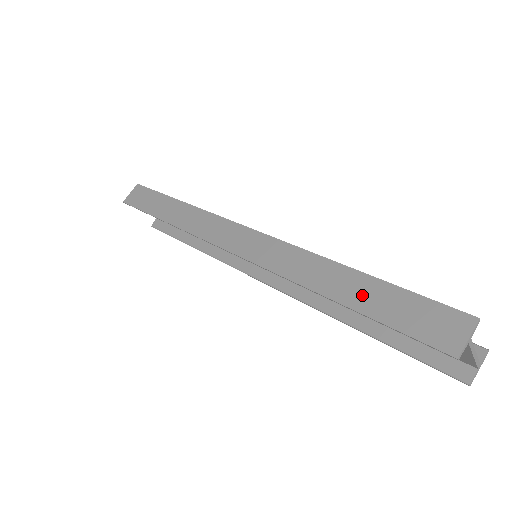
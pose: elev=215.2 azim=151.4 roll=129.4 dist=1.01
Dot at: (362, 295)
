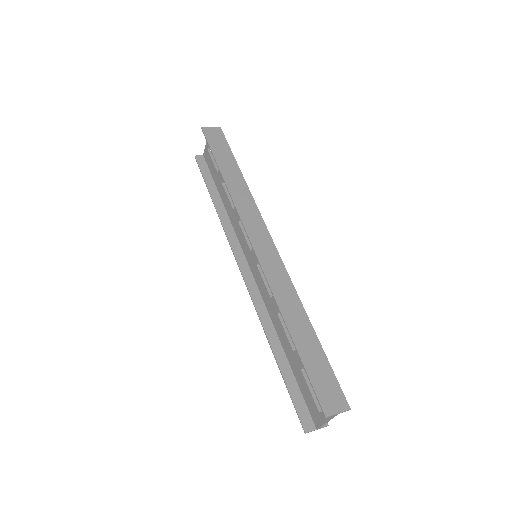
Dot at: (306, 343)
